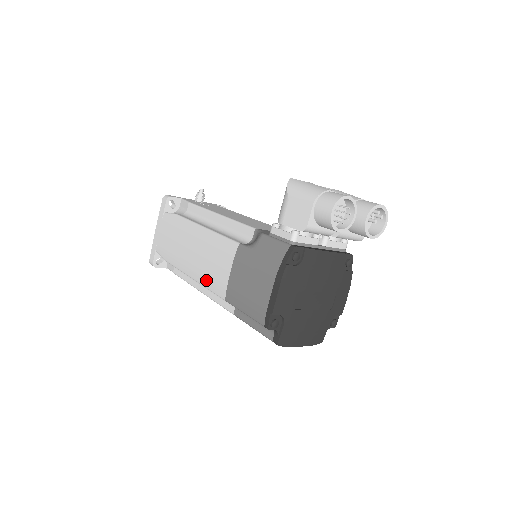
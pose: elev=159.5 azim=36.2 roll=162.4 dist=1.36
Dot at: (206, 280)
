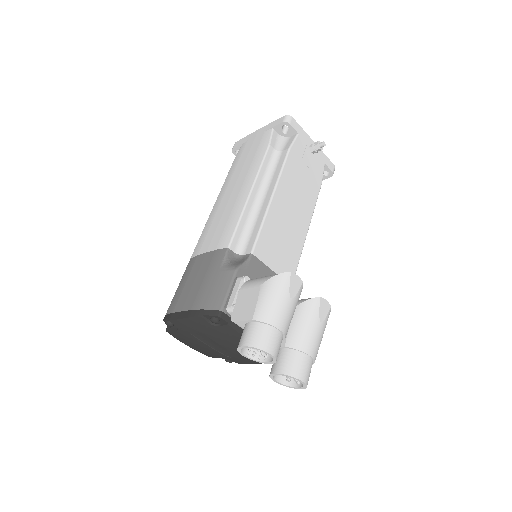
Dot at: (207, 226)
